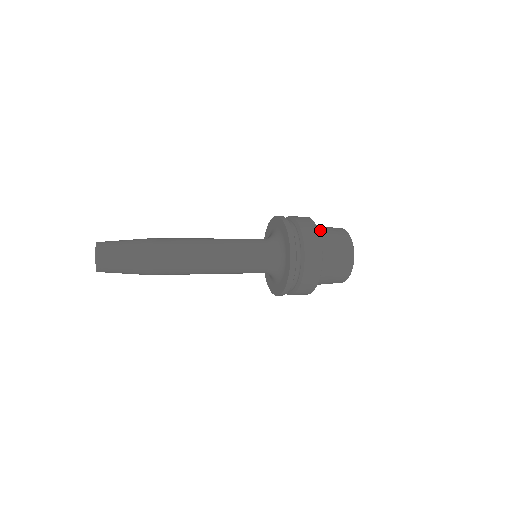
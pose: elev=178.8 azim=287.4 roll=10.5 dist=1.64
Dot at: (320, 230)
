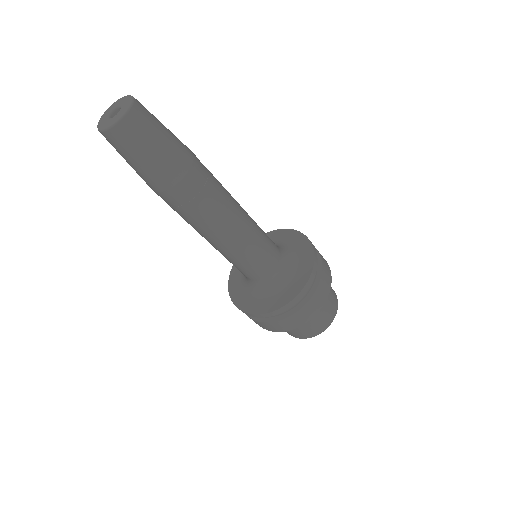
Dot at: occluded
